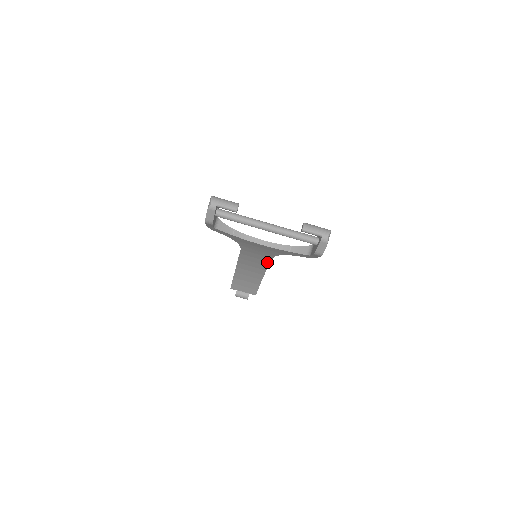
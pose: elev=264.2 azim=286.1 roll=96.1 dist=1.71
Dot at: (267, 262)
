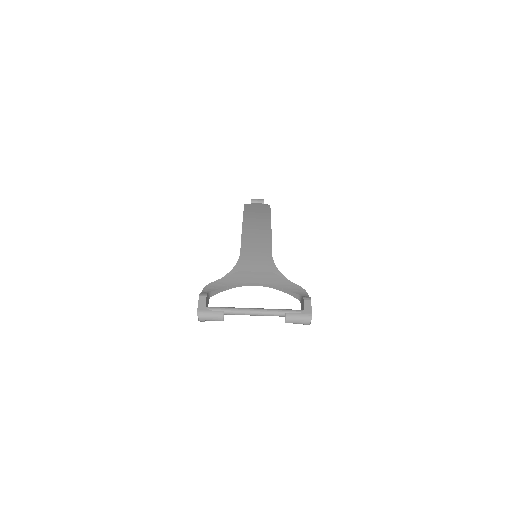
Dot at: occluded
